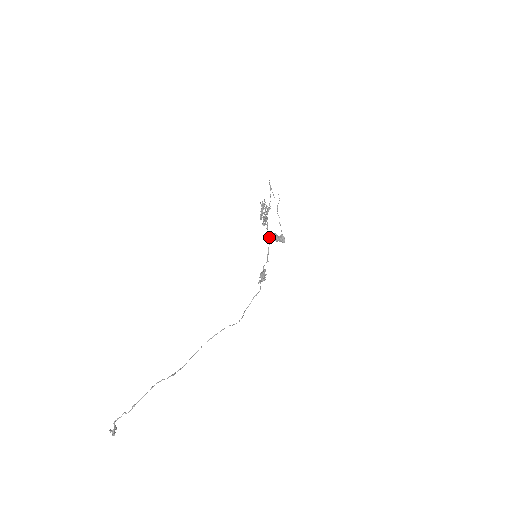
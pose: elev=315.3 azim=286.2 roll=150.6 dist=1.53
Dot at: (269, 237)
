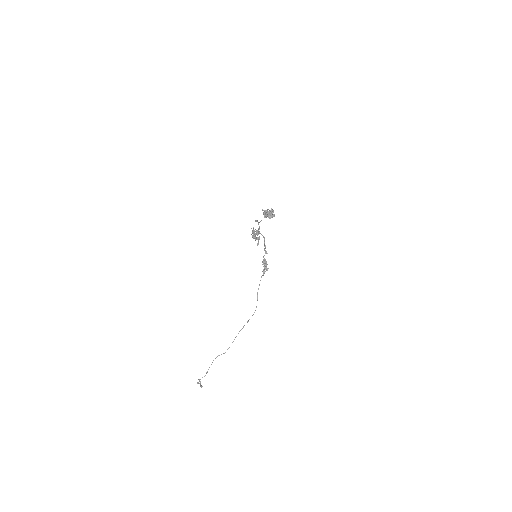
Dot at: (263, 237)
